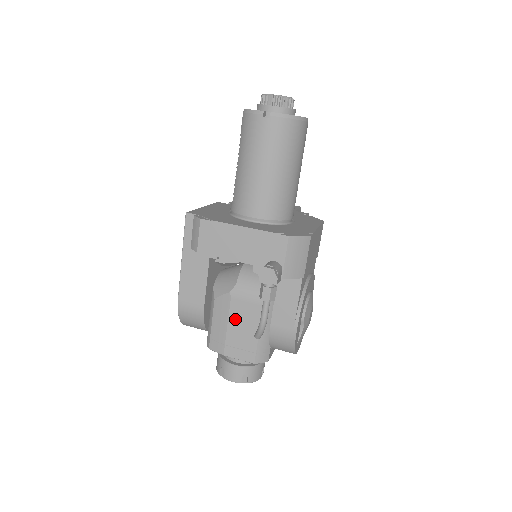
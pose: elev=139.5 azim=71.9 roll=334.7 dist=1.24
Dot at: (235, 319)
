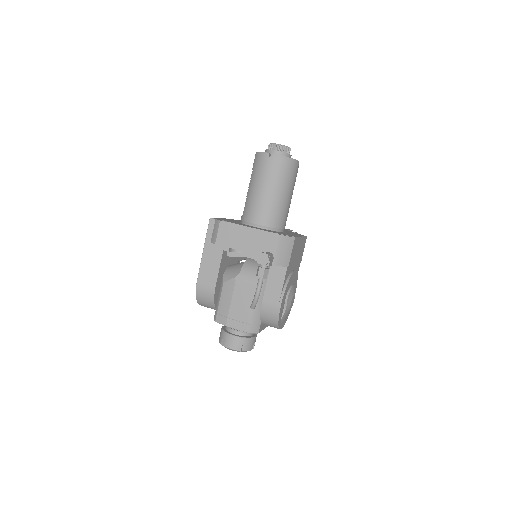
Dot at: (237, 298)
